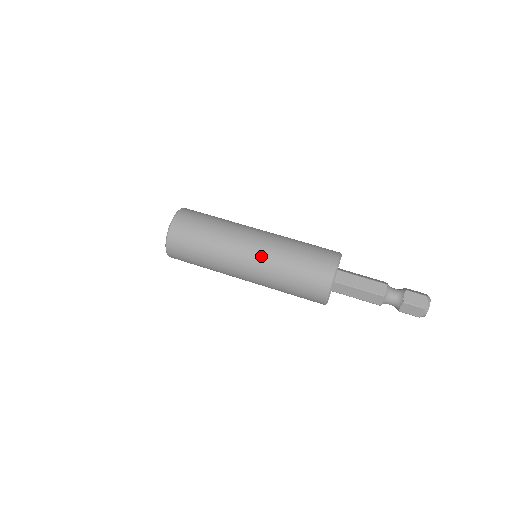
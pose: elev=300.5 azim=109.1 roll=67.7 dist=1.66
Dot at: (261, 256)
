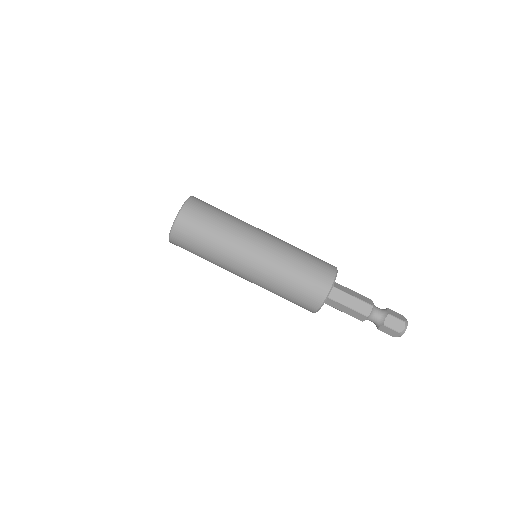
Dot at: occluded
